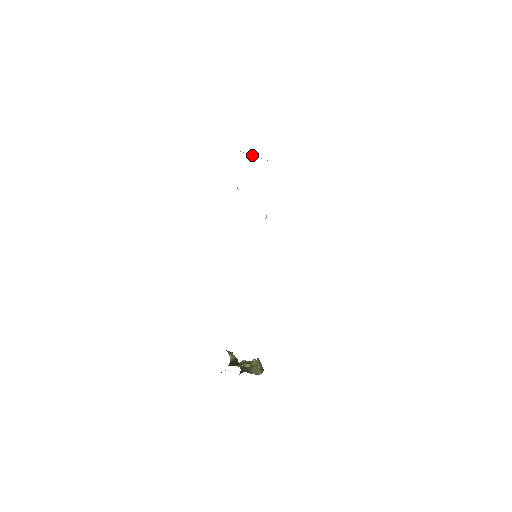
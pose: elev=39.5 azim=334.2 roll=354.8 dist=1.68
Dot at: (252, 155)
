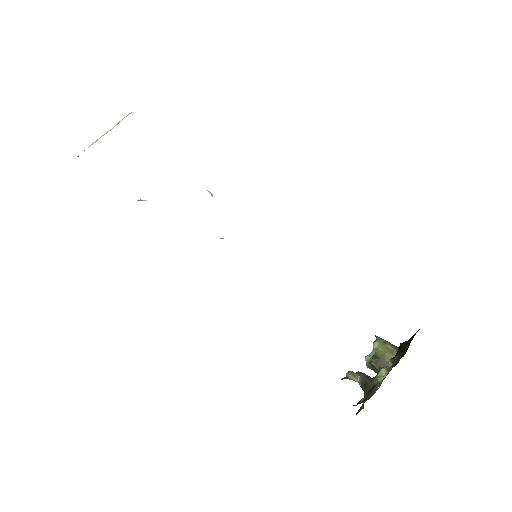
Dot at: (106, 132)
